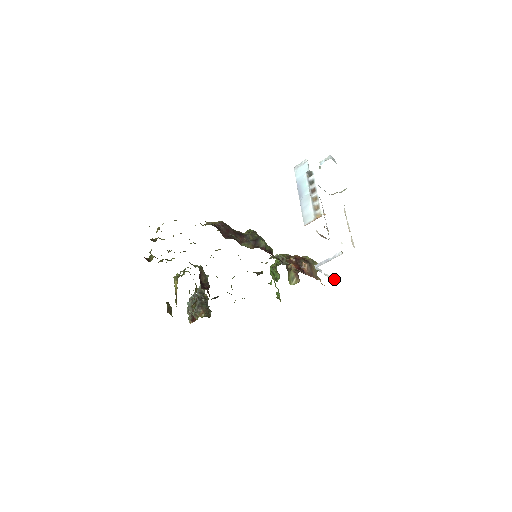
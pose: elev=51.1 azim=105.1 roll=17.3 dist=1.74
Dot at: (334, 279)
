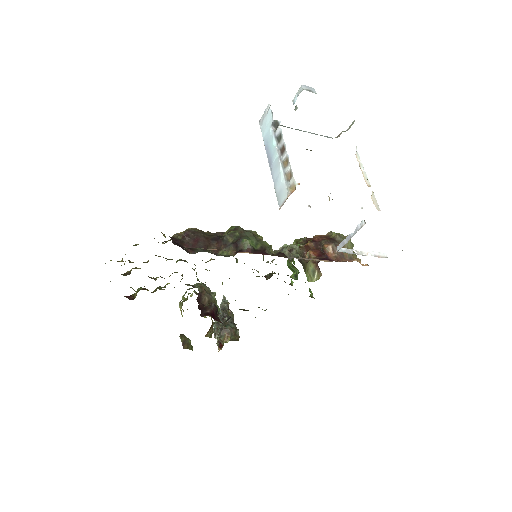
Dot at: (377, 254)
